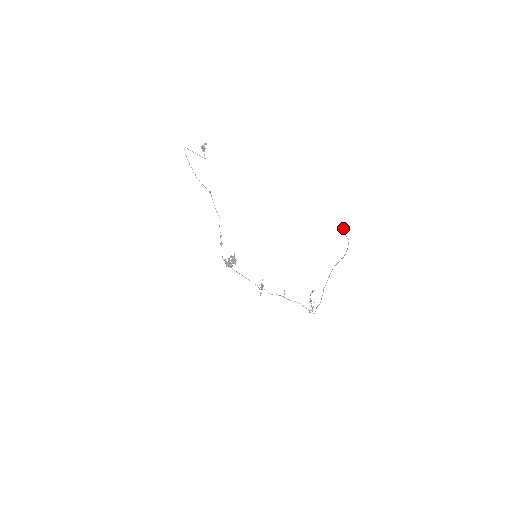
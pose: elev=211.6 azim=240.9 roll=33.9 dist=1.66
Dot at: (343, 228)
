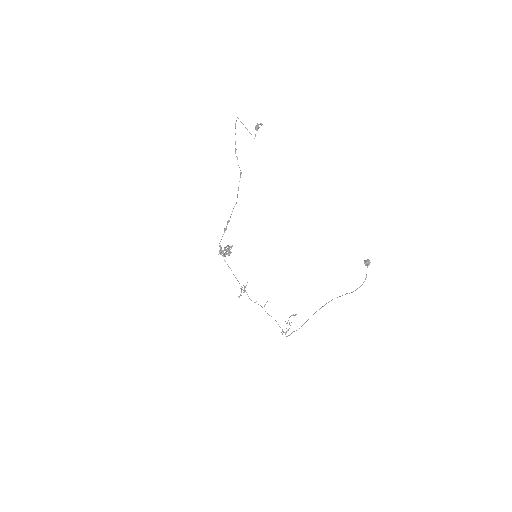
Dot at: (368, 264)
